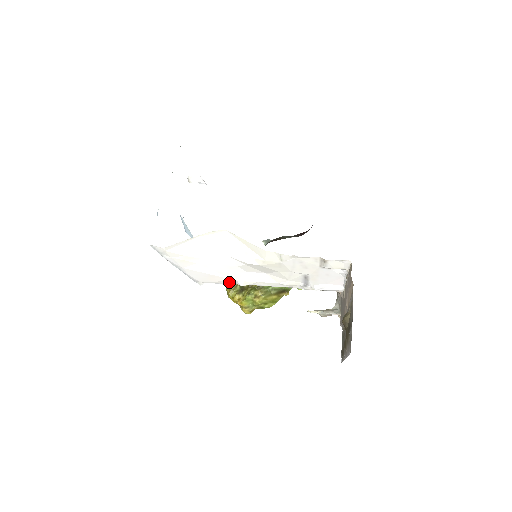
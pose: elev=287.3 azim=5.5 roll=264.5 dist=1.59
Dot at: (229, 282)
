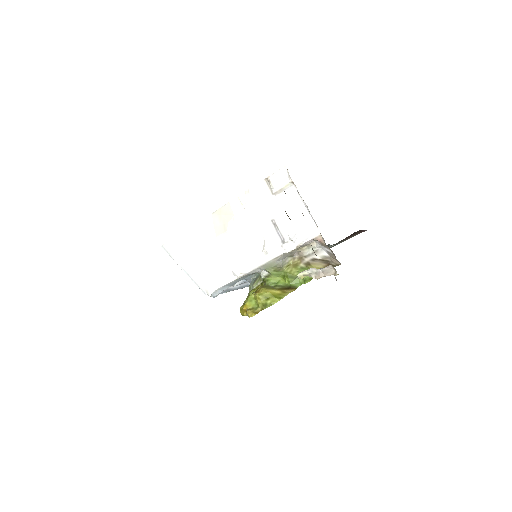
Dot at: (228, 277)
